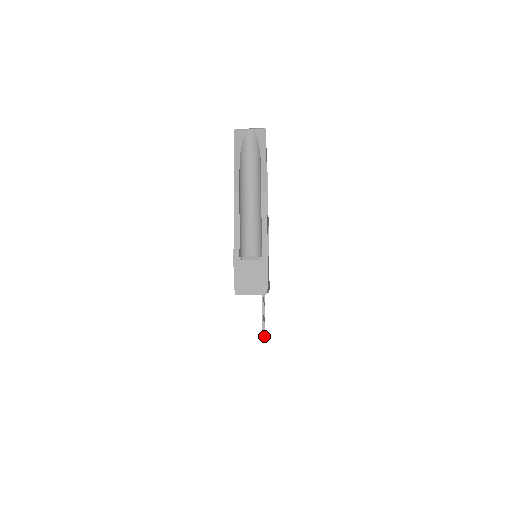
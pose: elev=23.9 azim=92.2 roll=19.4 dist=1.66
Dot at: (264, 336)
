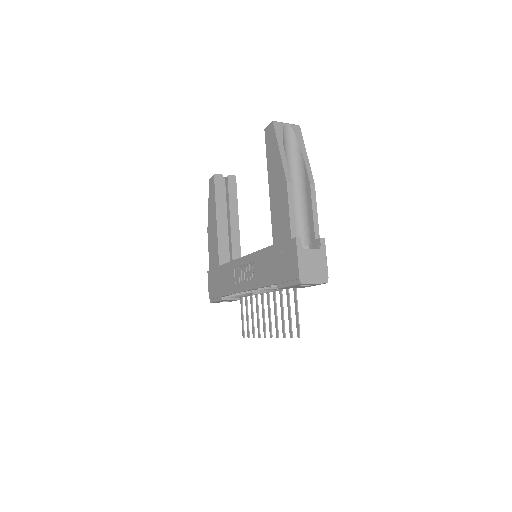
Dot at: occluded
